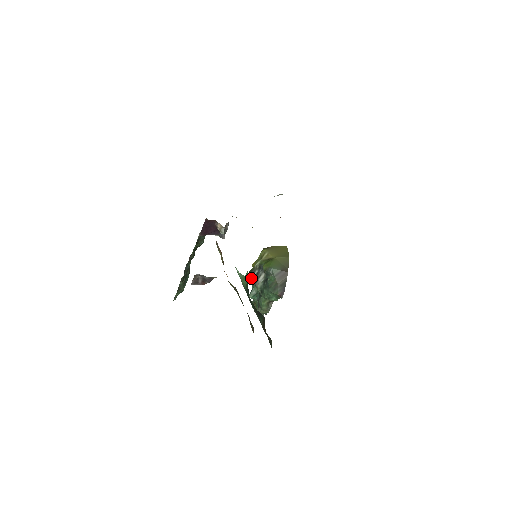
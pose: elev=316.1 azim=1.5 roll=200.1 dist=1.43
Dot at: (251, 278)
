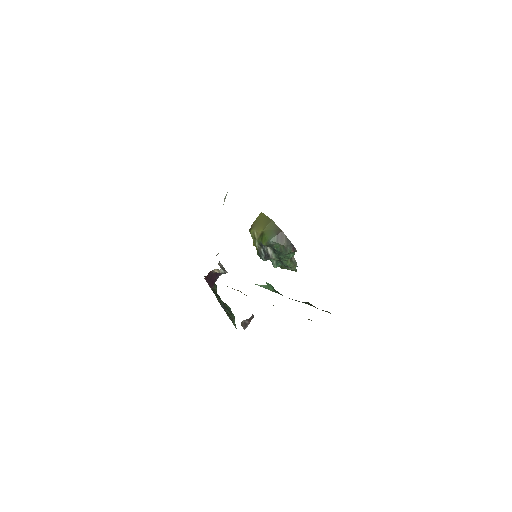
Dot at: (263, 257)
